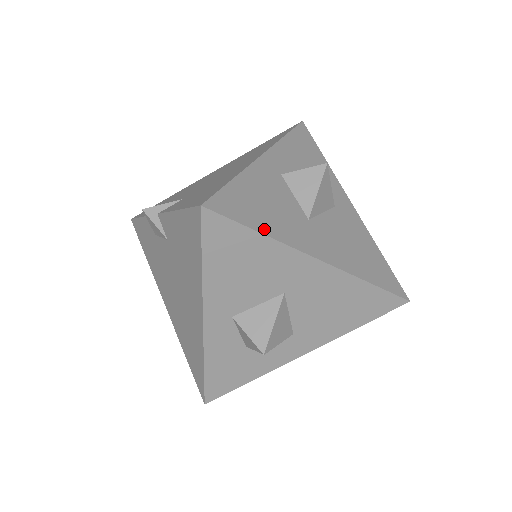
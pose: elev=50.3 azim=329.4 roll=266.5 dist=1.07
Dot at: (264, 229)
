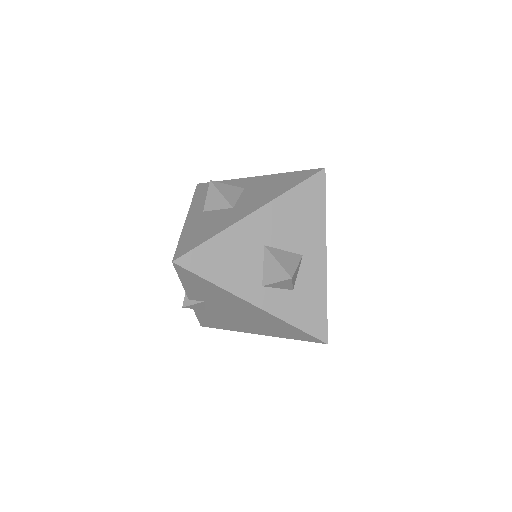
Dot at: (211, 235)
